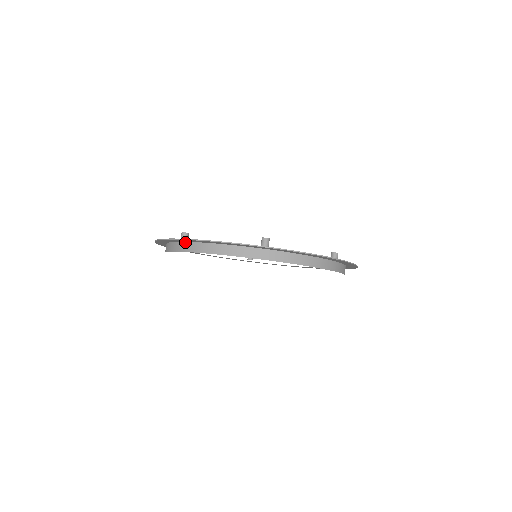
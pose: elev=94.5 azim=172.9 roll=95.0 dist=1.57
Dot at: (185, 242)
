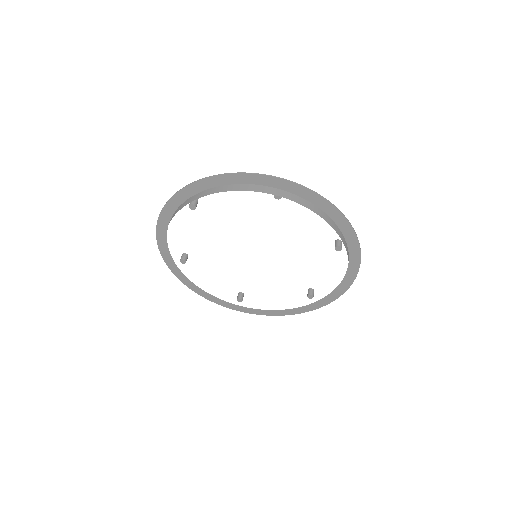
Dot at: (197, 193)
